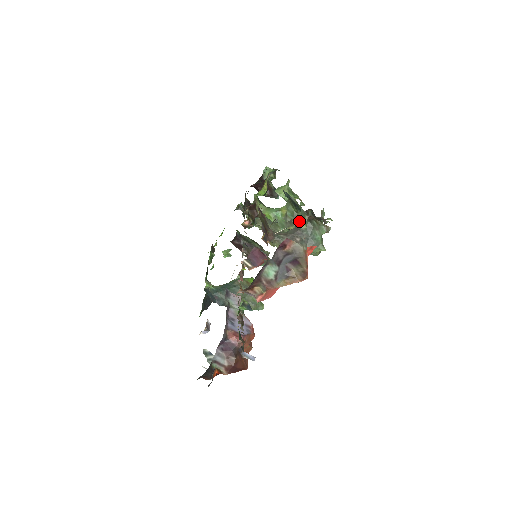
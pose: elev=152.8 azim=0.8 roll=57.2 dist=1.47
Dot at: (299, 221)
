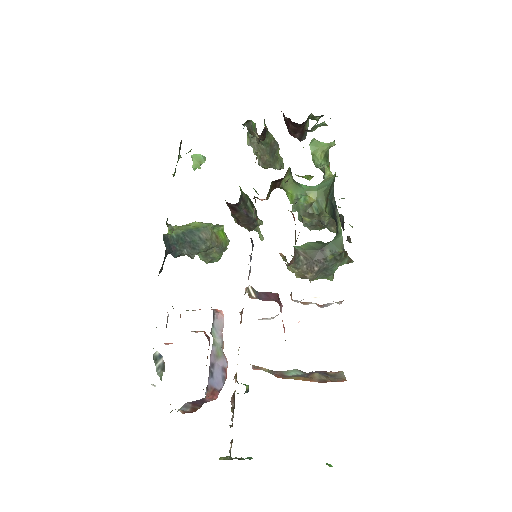
Dot at: (329, 247)
